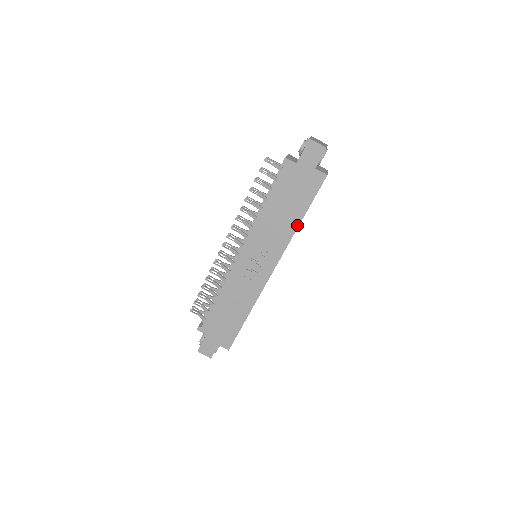
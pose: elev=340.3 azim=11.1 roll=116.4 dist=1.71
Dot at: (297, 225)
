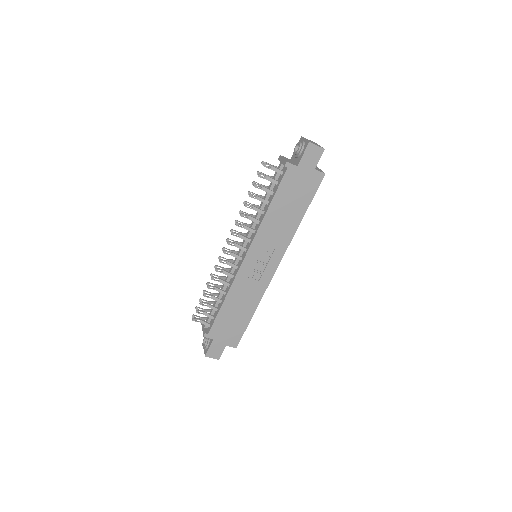
Dot at: (299, 223)
